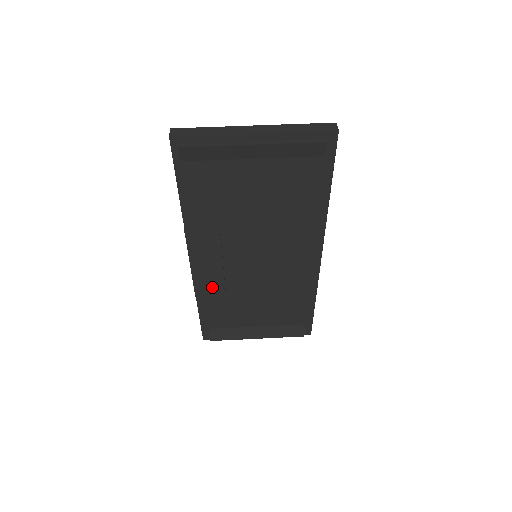
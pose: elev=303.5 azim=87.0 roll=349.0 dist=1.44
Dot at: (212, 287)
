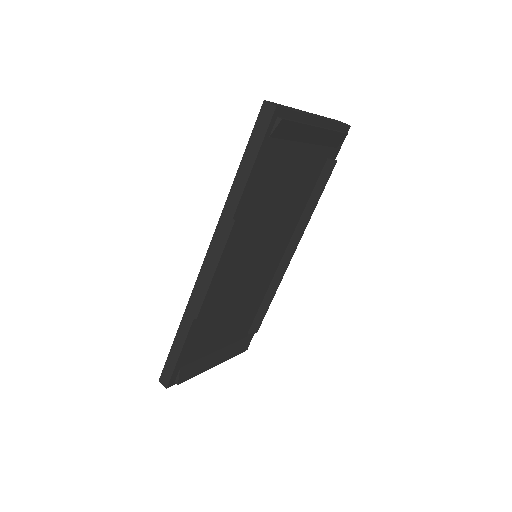
Dot at: (216, 301)
